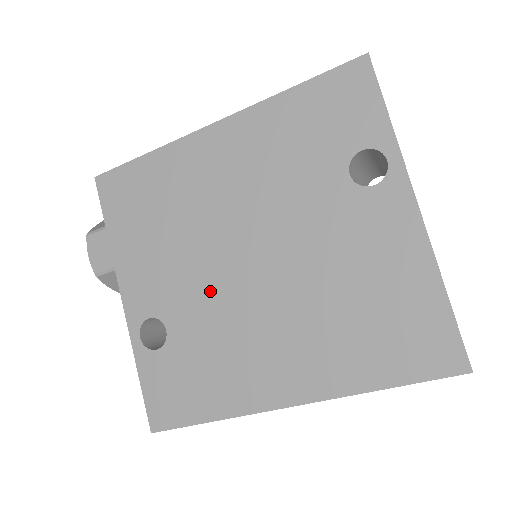
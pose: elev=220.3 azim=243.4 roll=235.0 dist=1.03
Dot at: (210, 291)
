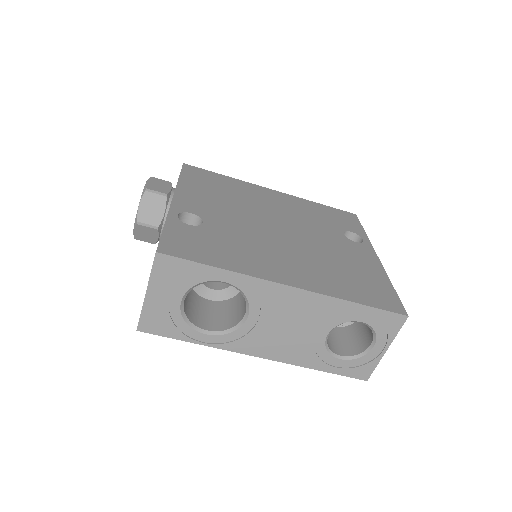
Dot at: (246, 225)
